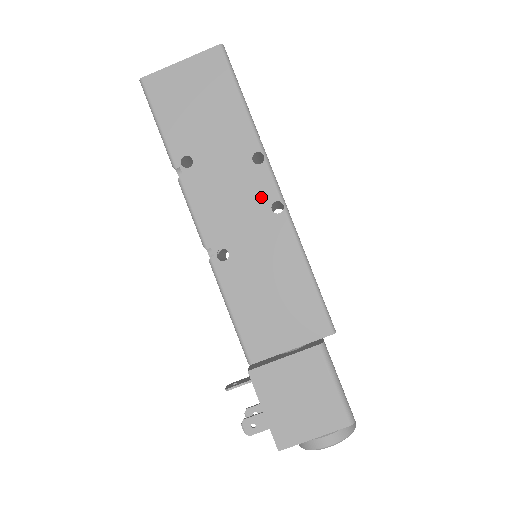
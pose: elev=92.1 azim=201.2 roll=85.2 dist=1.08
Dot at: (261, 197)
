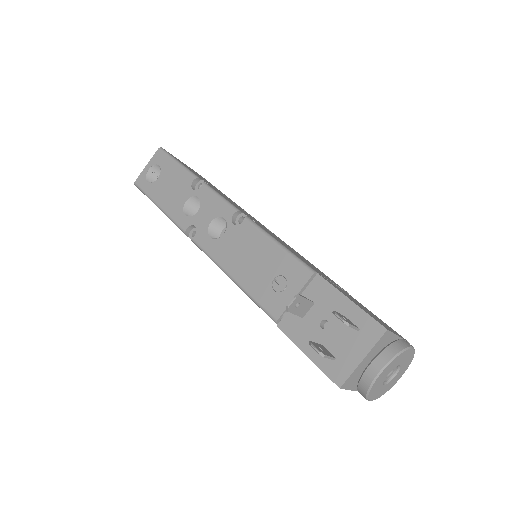
Dot at: occluded
